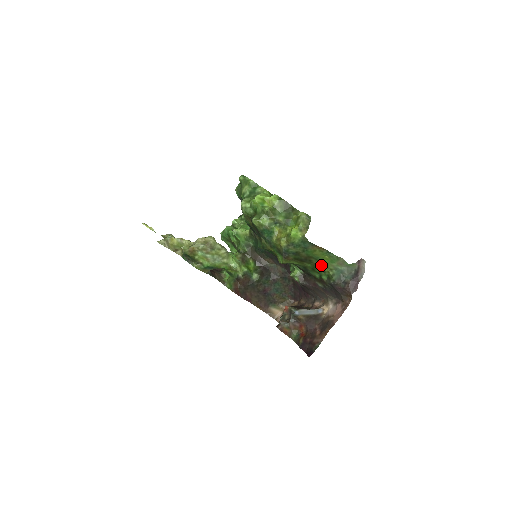
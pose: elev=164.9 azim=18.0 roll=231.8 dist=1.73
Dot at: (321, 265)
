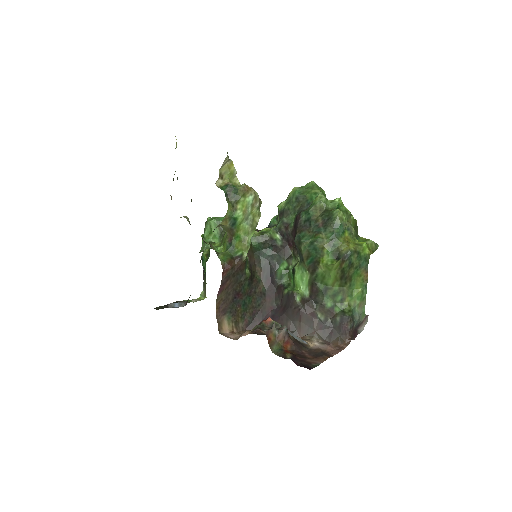
Dot at: (347, 295)
